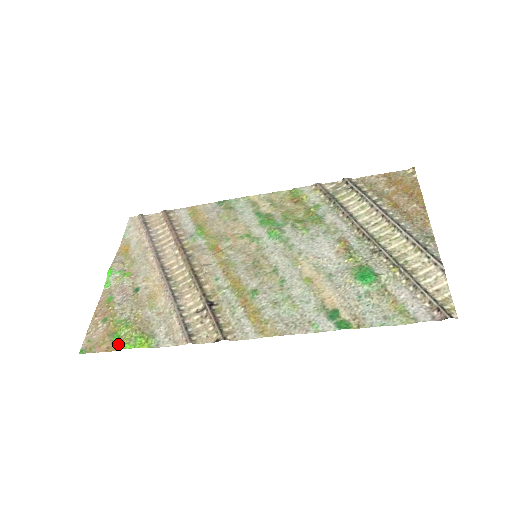
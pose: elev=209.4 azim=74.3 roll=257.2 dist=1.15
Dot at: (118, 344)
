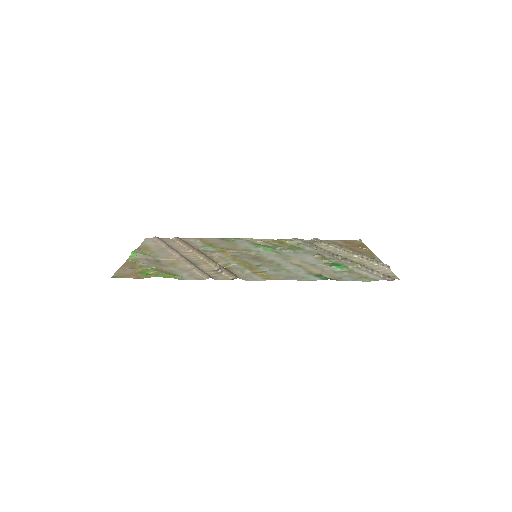
Dot at: (147, 276)
